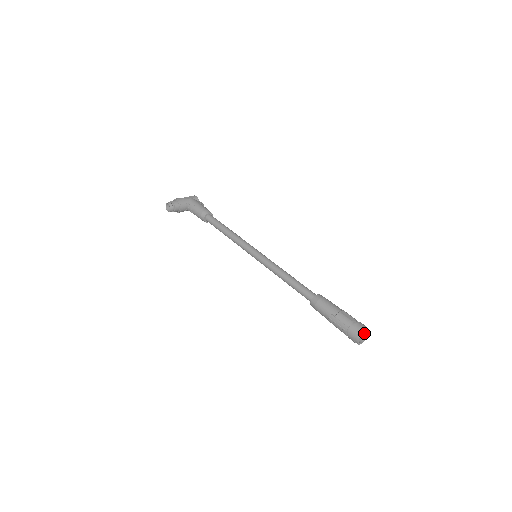
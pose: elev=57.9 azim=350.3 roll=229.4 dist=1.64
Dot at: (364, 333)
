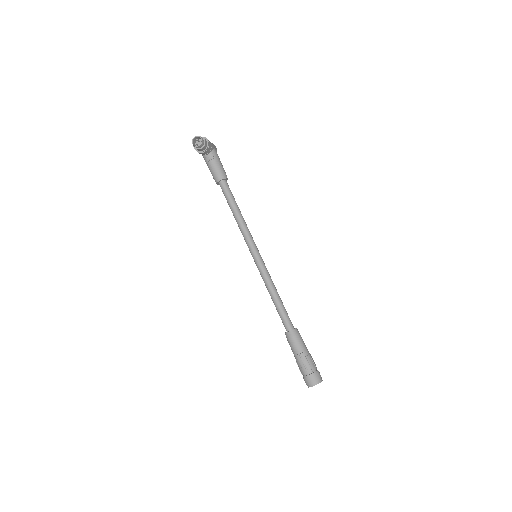
Dot at: occluded
